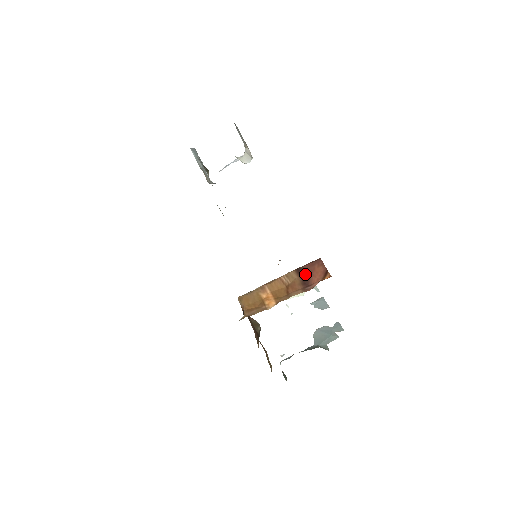
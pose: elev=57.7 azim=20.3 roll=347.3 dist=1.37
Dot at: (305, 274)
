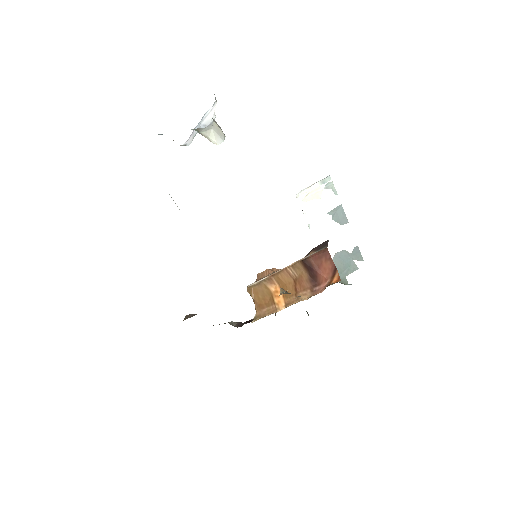
Dot at: (312, 270)
